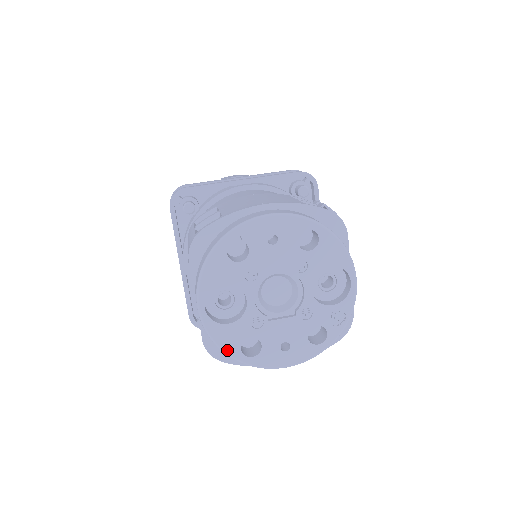
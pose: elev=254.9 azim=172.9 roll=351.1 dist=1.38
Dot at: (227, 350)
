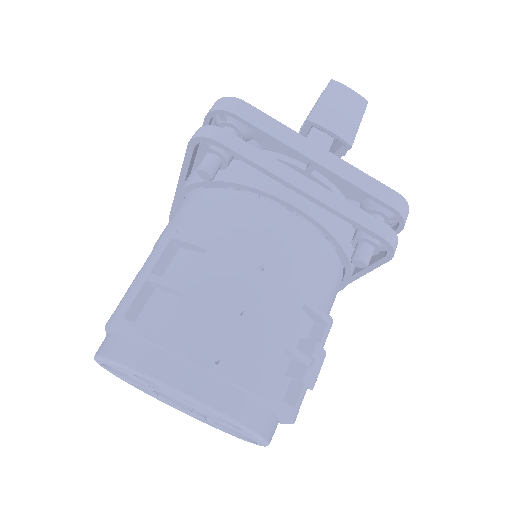
Dot at: (117, 376)
